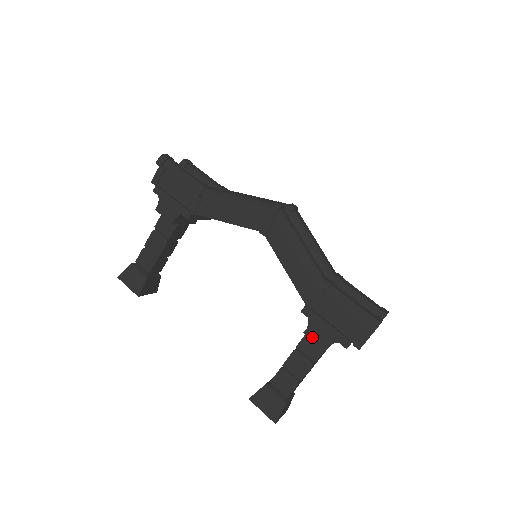
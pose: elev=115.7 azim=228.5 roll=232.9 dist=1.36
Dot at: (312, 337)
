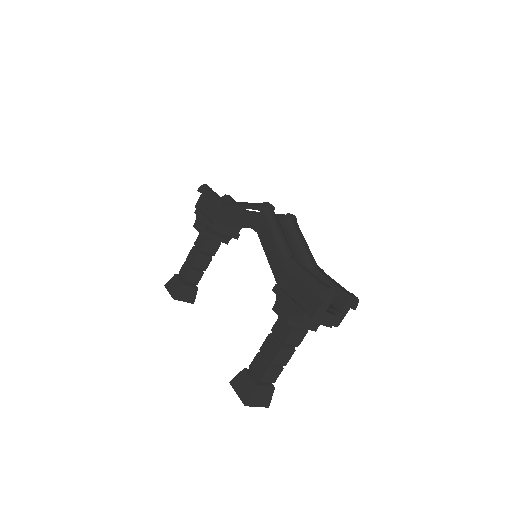
Dot at: (277, 312)
